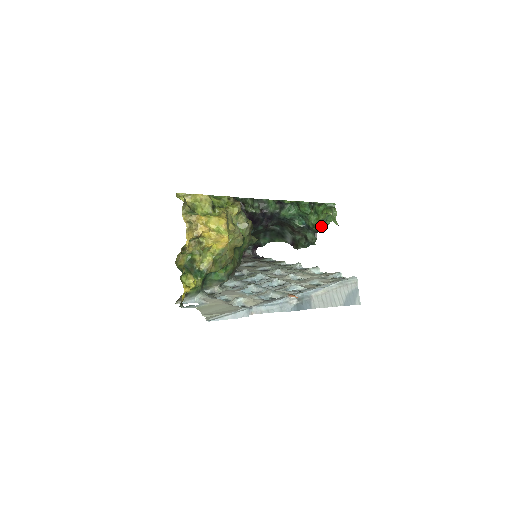
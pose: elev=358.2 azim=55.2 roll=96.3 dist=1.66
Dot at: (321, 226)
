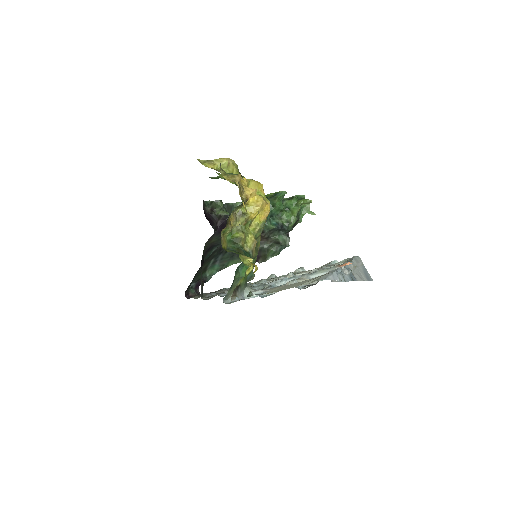
Dot at: (296, 221)
